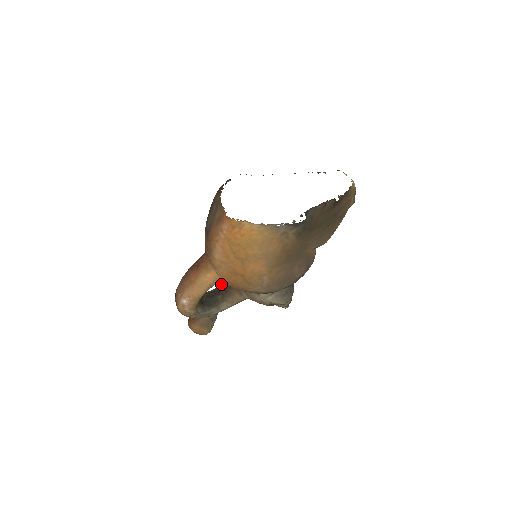
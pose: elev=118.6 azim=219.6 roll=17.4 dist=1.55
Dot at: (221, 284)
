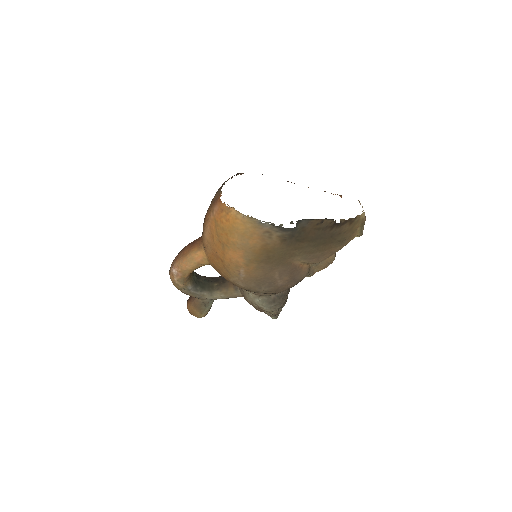
Dot at: occluded
